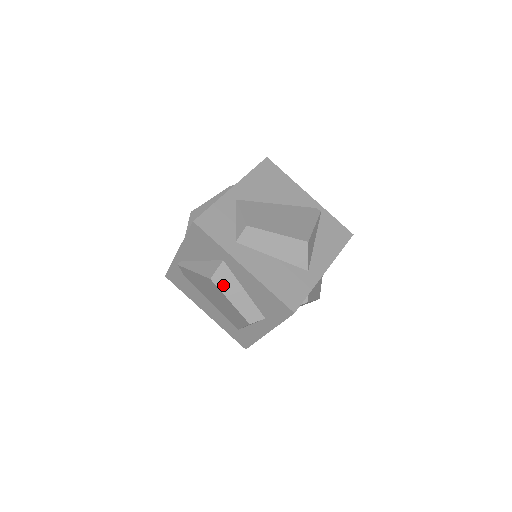
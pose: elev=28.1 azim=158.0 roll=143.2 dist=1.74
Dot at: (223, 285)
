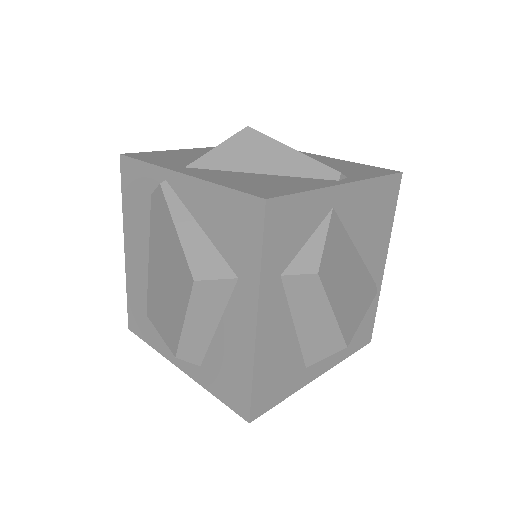
Dot at: (200, 300)
